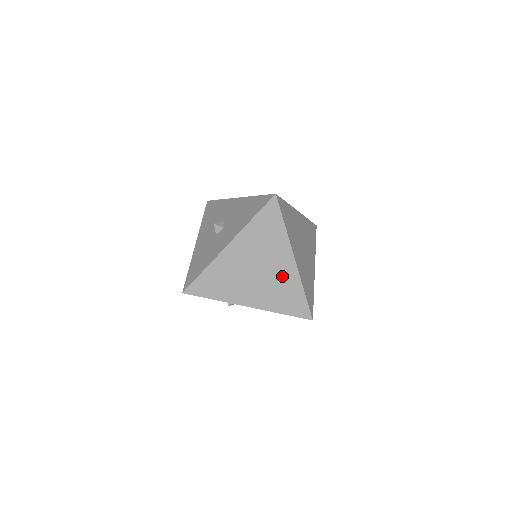
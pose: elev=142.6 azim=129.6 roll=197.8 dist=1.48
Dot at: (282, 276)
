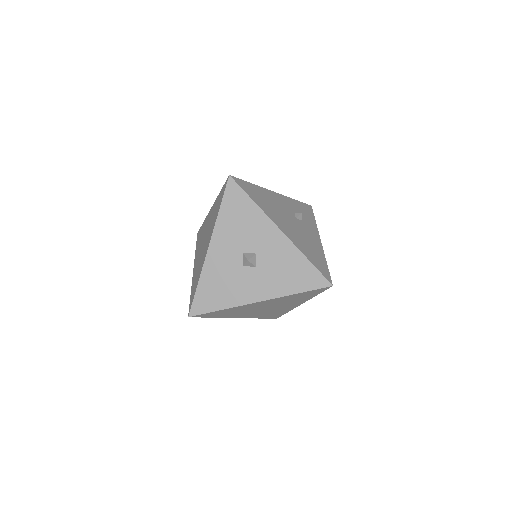
Dot at: (281, 309)
